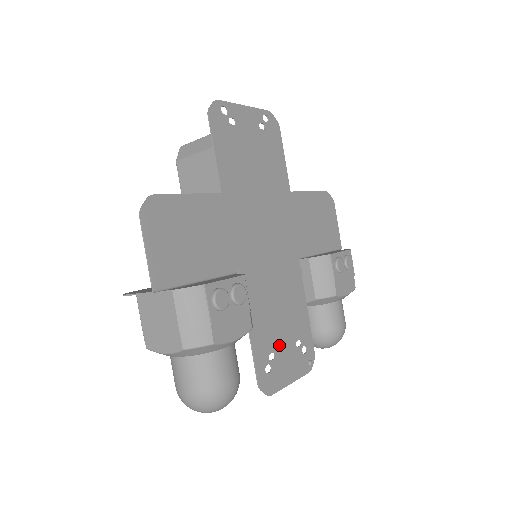
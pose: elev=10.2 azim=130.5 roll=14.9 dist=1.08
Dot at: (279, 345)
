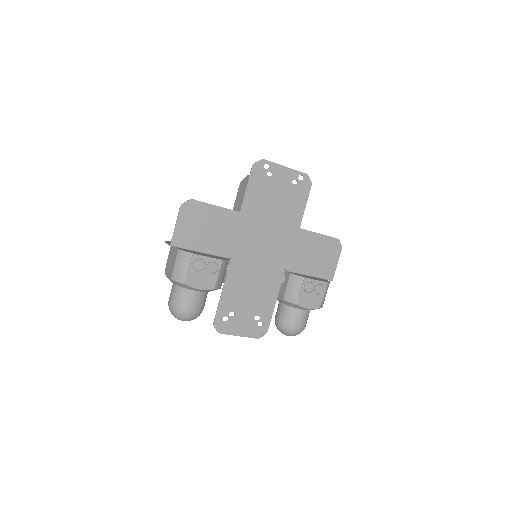
Dot at: (241, 311)
